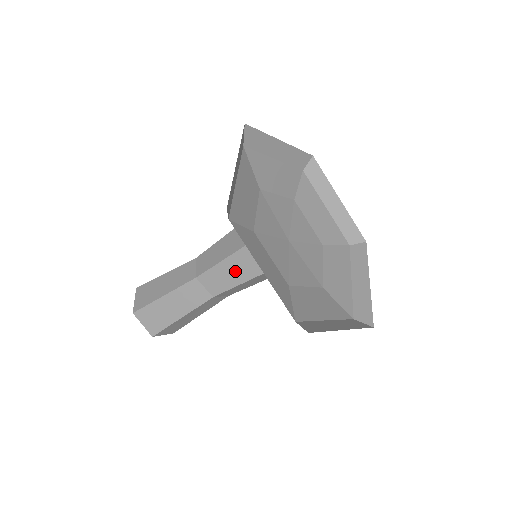
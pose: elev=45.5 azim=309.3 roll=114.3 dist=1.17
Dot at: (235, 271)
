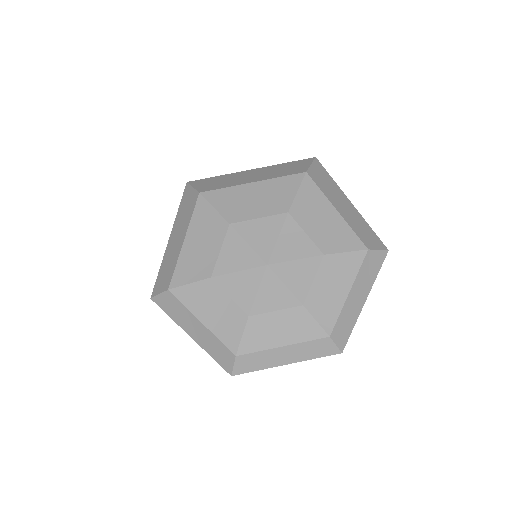
Dot at: occluded
